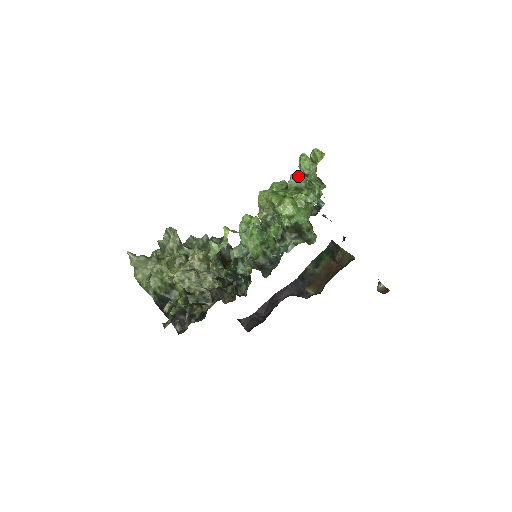
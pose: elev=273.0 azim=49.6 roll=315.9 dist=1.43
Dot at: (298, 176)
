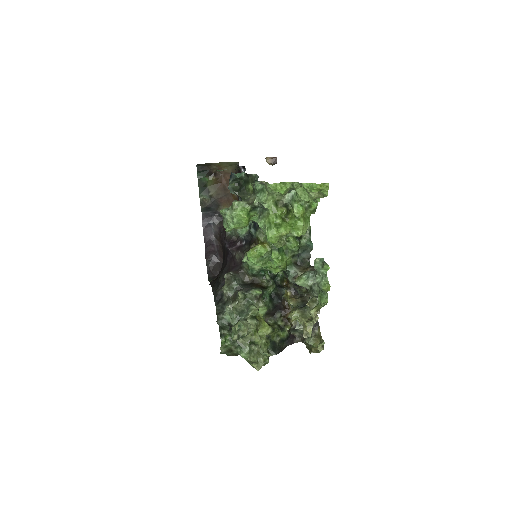
Dot at: (268, 196)
